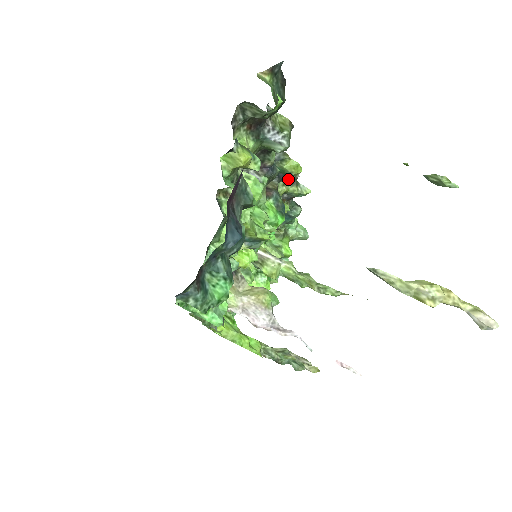
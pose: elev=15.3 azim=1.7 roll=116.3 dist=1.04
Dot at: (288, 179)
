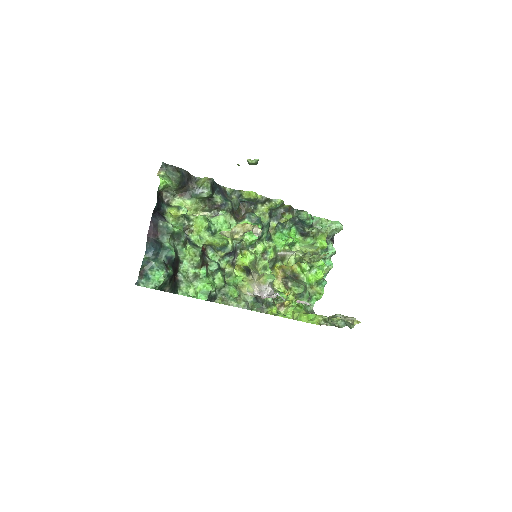
Dot at: (261, 201)
